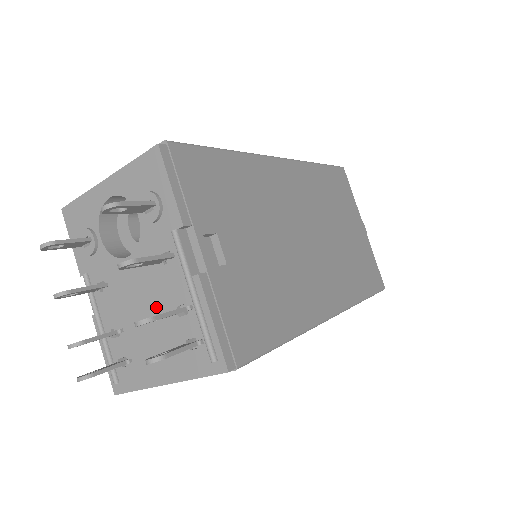
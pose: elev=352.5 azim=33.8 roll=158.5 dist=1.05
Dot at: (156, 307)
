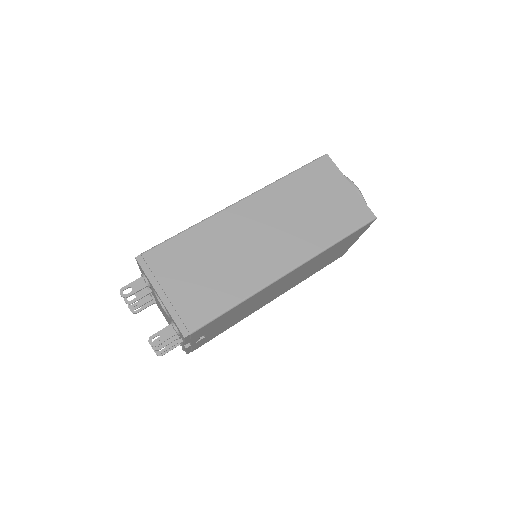
Dot at: (169, 322)
